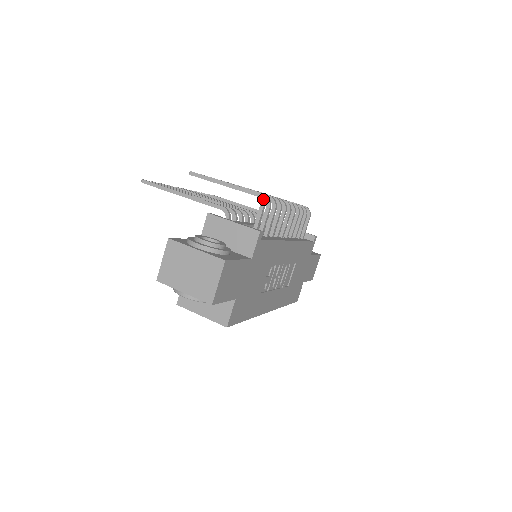
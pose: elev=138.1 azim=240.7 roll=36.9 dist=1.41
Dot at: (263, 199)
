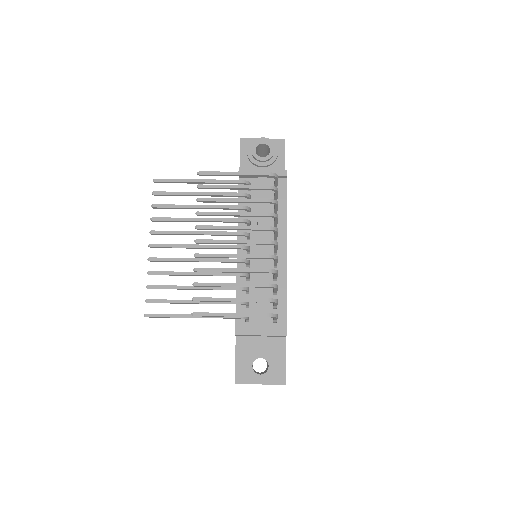
Dot at: occluded
